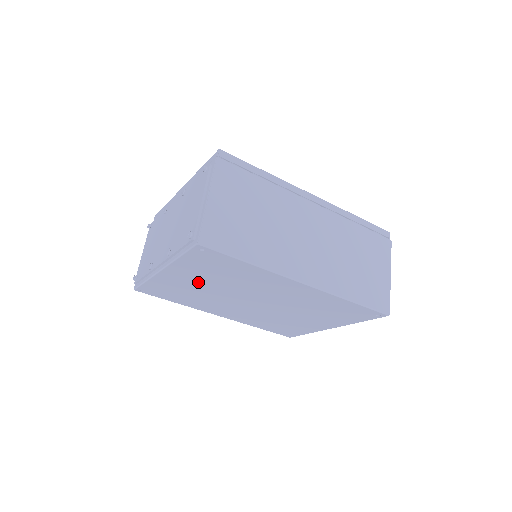
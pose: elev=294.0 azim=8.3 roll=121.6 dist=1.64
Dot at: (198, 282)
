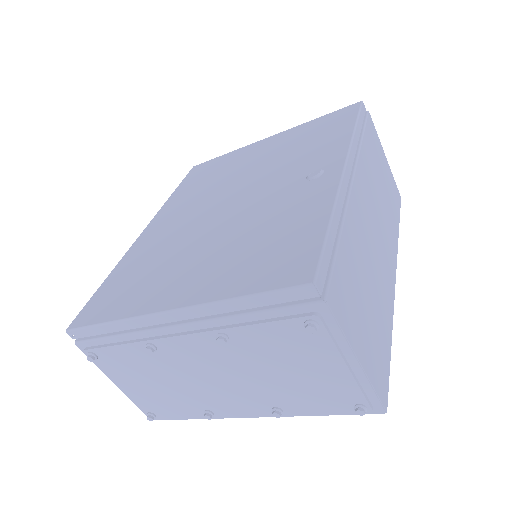
Dot at: occluded
